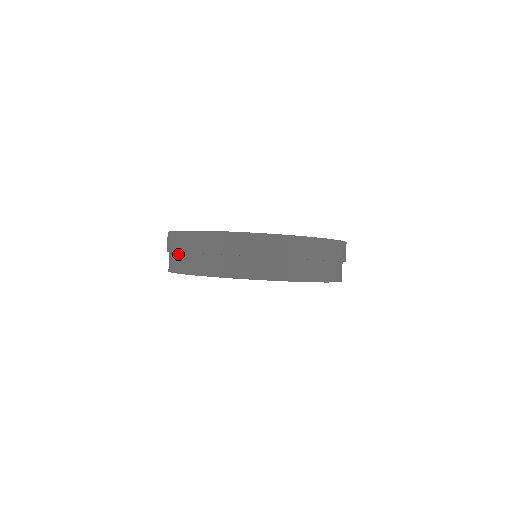
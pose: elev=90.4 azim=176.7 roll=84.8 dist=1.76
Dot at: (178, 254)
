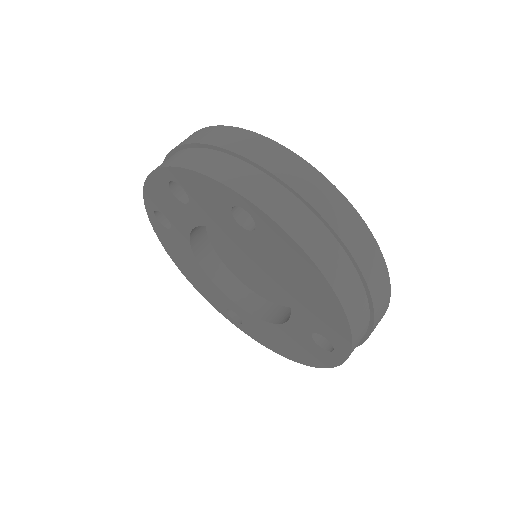
Dot at: occluded
